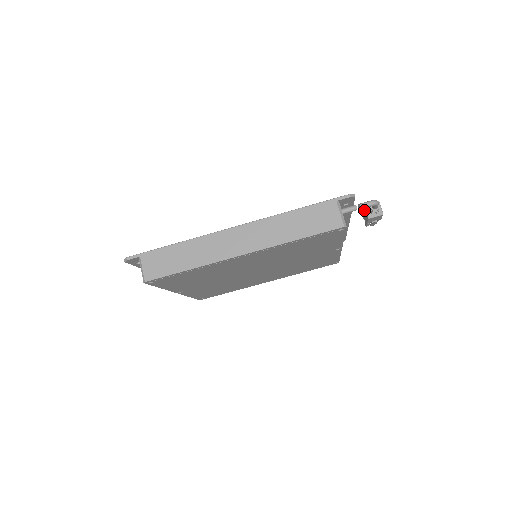
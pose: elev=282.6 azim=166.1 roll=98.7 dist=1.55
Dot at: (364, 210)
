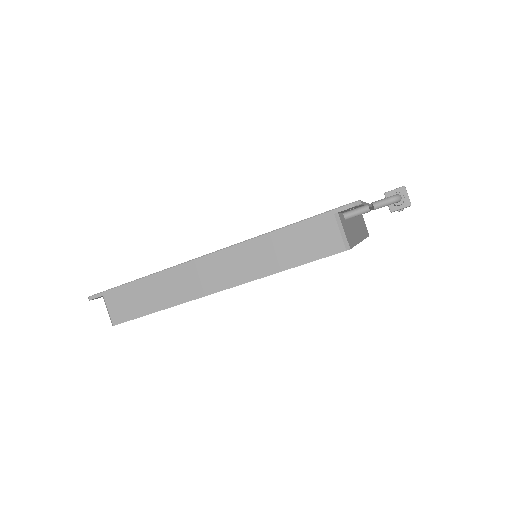
Dot at: occluded
